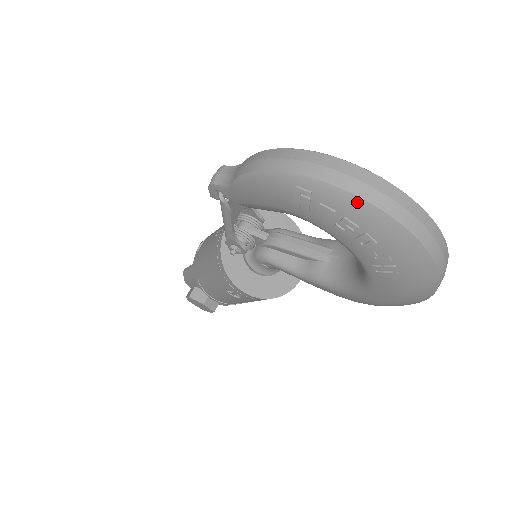
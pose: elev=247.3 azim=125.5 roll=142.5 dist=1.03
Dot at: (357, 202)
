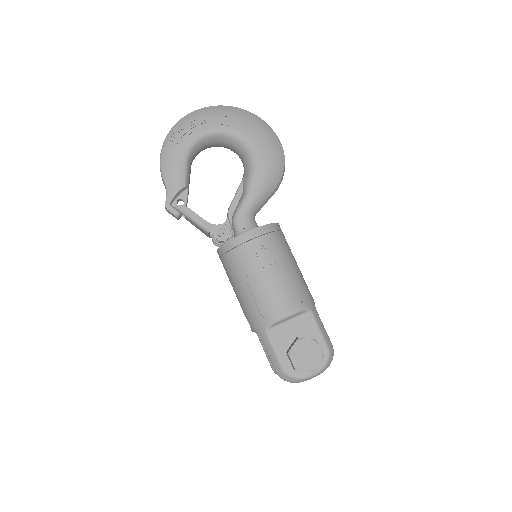
Dot at: (184, 119)
